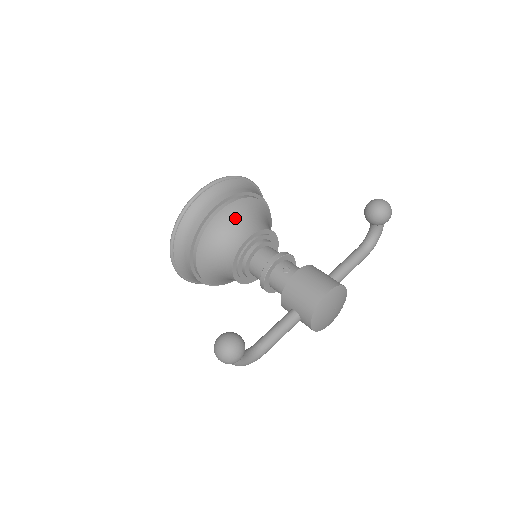
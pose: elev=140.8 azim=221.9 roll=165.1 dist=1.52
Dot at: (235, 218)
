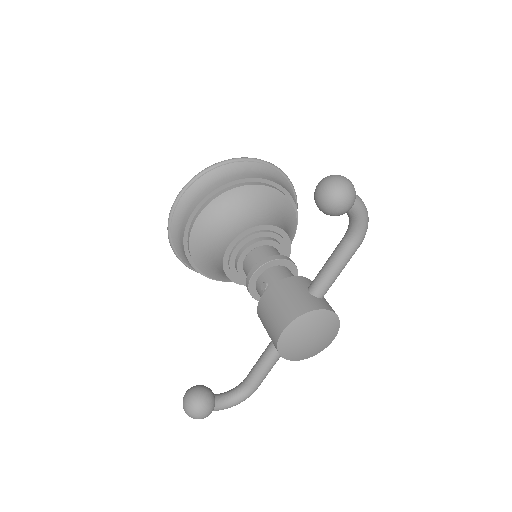
Dot at: (212, 227)
